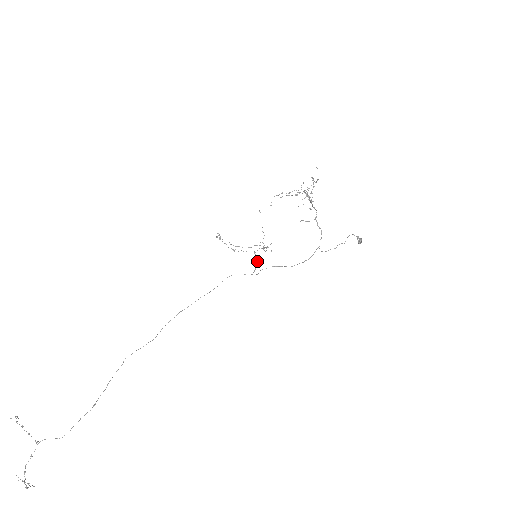
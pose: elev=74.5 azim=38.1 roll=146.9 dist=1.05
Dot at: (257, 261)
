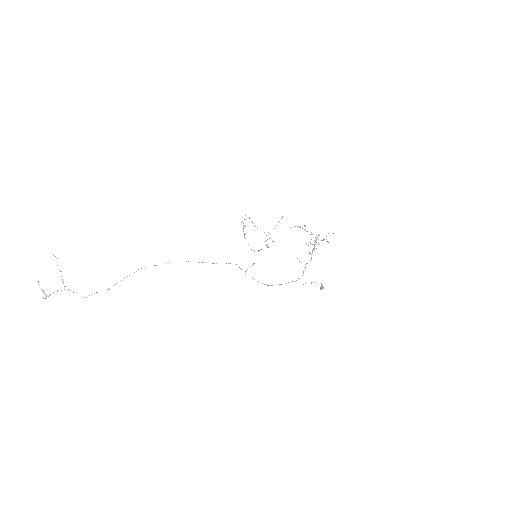
Dot at: (253, 264)
